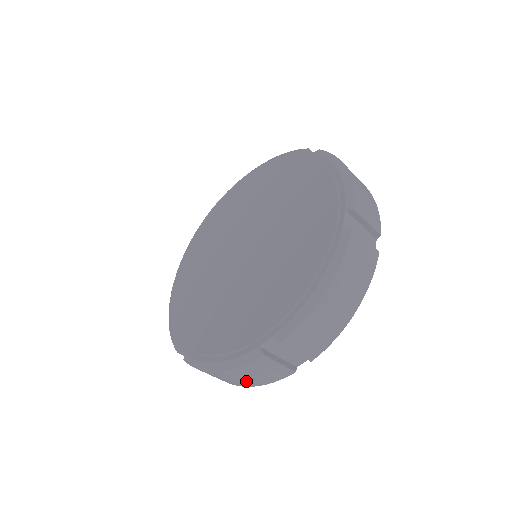
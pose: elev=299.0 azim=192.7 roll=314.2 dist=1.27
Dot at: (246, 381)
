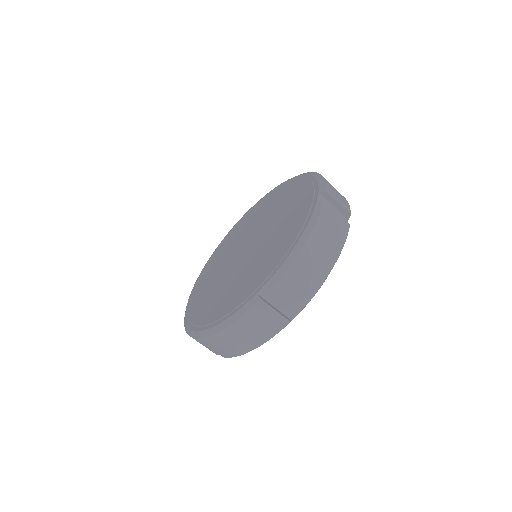
Dot at: occluded
